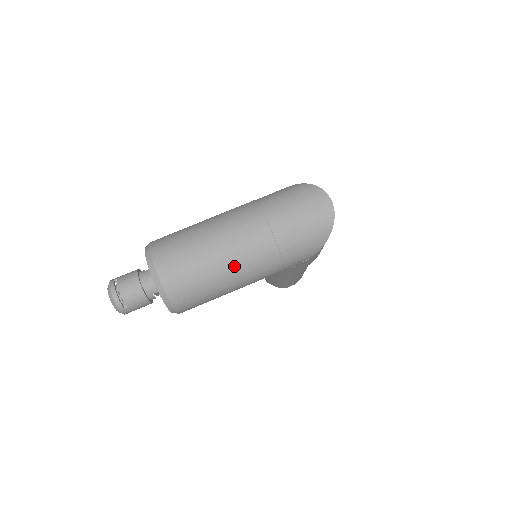
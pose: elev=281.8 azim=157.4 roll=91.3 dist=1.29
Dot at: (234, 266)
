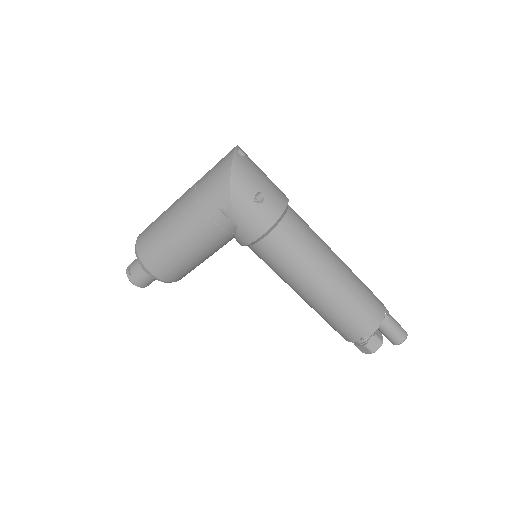
Dot at: (171, 217)
